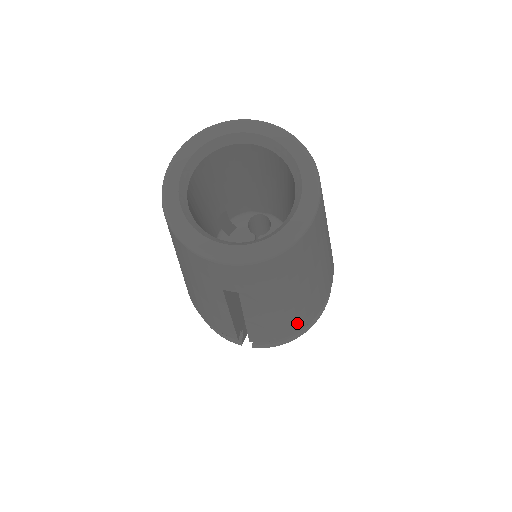
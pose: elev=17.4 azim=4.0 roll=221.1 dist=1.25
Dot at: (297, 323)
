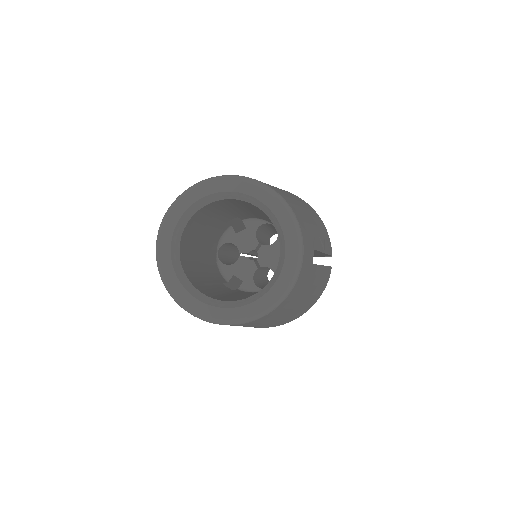
Dot at: occluded
